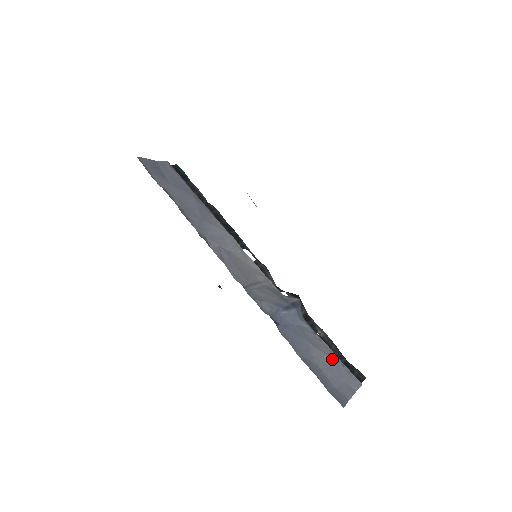
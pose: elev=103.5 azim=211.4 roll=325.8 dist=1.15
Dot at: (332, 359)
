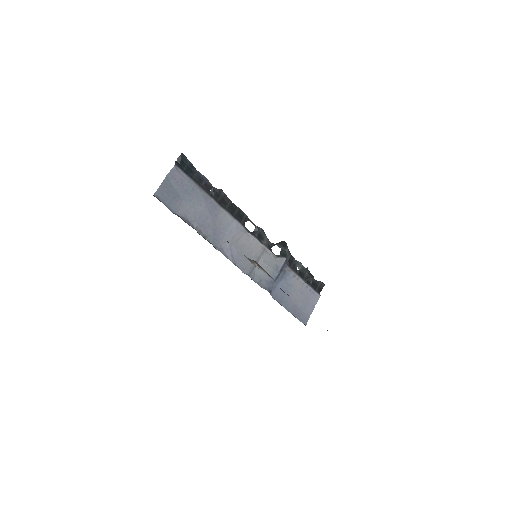
Dot at: (304, 291)
